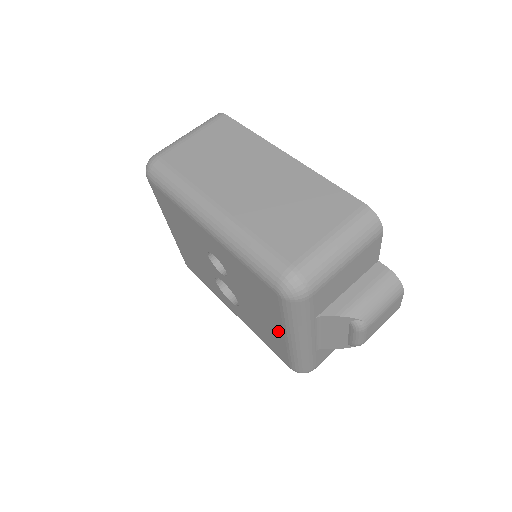
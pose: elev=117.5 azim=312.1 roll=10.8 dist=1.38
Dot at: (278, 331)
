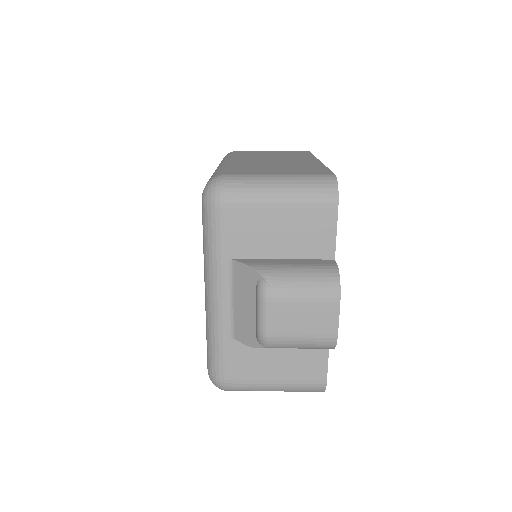
Dot at: occluded
